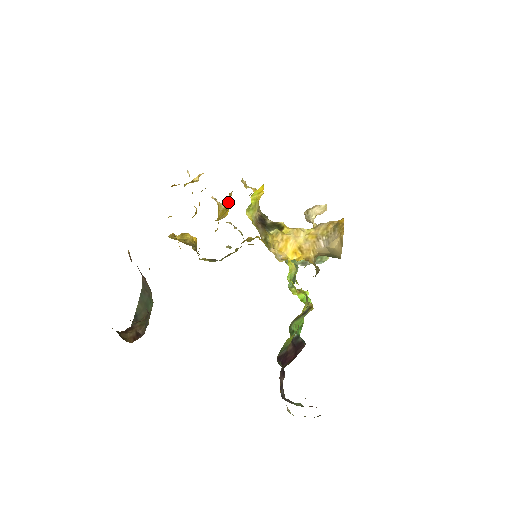
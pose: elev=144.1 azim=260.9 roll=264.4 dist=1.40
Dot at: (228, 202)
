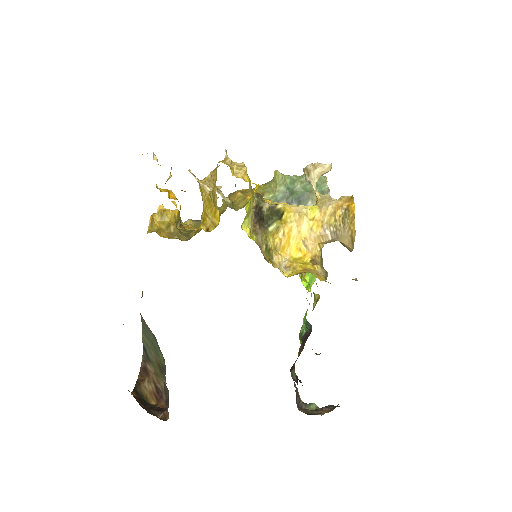
Dot at: (215, 202)
